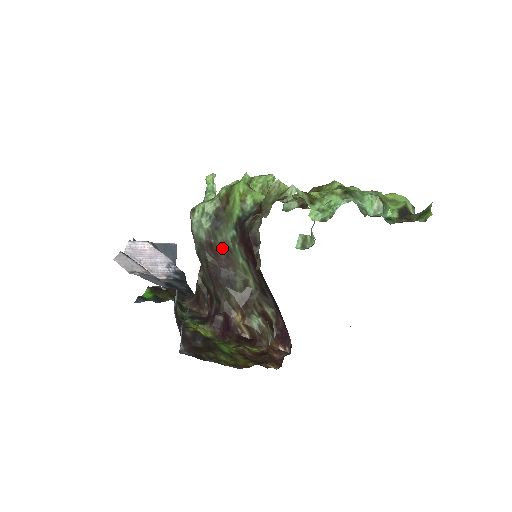
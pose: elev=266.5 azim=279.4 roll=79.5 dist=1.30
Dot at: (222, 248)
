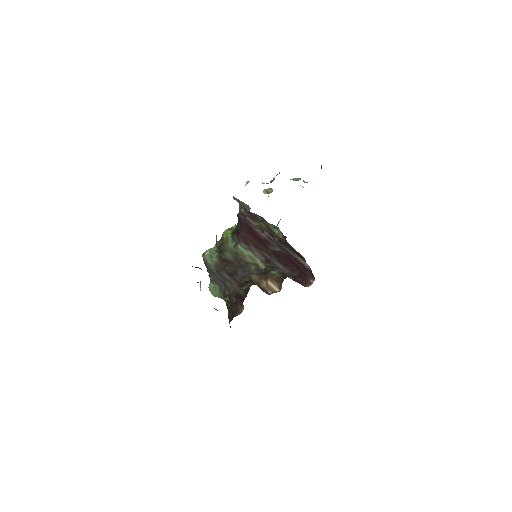
Dot at: (231, 256)
